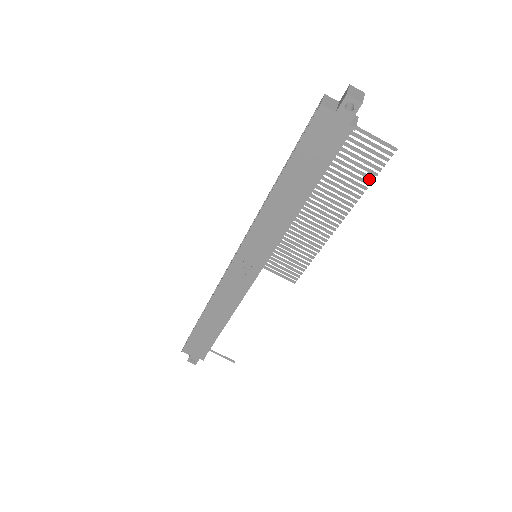
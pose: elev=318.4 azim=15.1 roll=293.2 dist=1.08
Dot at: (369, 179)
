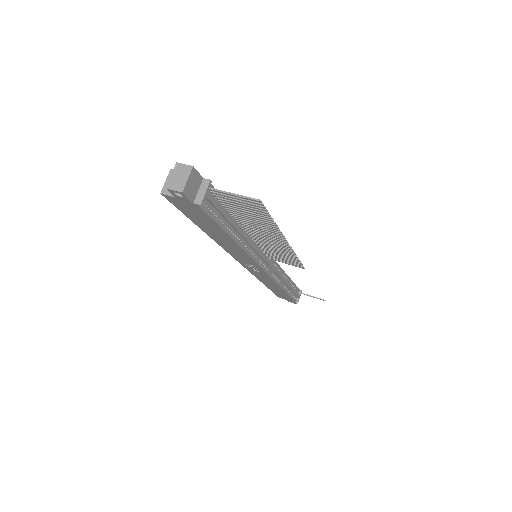
Dot at: (268, 218)
